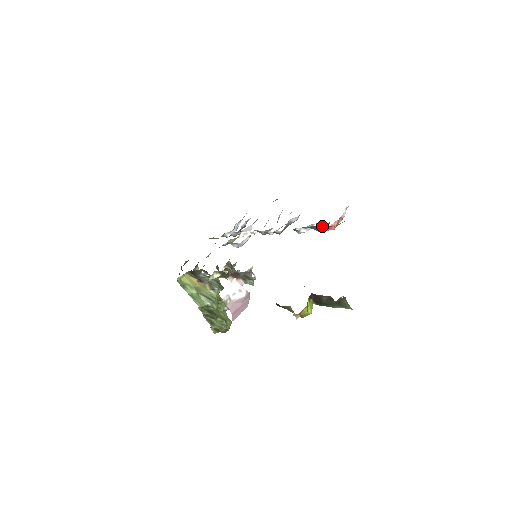
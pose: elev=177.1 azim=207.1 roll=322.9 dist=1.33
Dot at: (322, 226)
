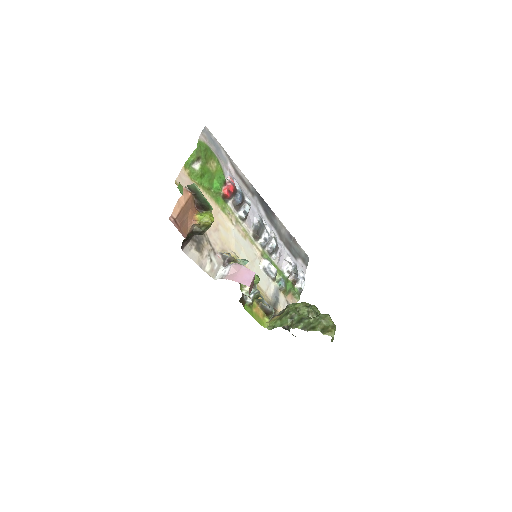
Dot at: (223, 196)
